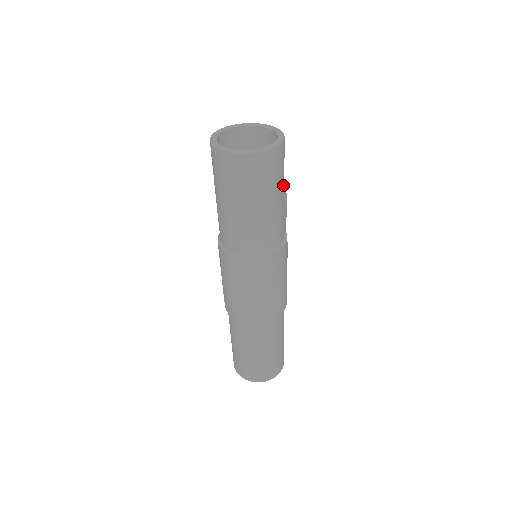
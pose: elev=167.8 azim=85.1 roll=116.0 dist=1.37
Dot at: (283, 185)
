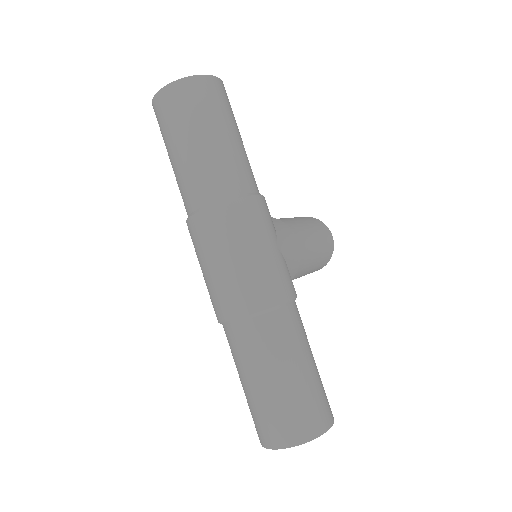
Dot at: (228, 124)
